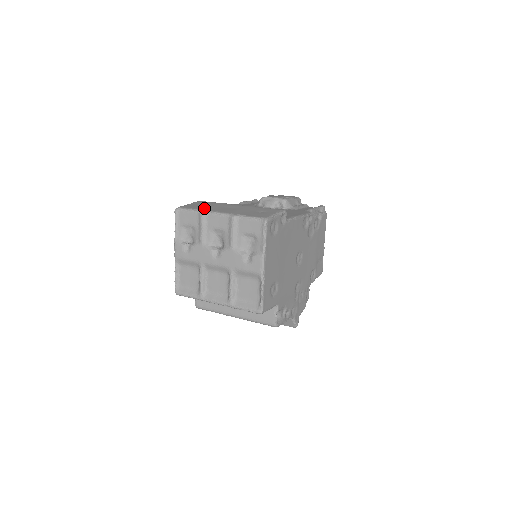
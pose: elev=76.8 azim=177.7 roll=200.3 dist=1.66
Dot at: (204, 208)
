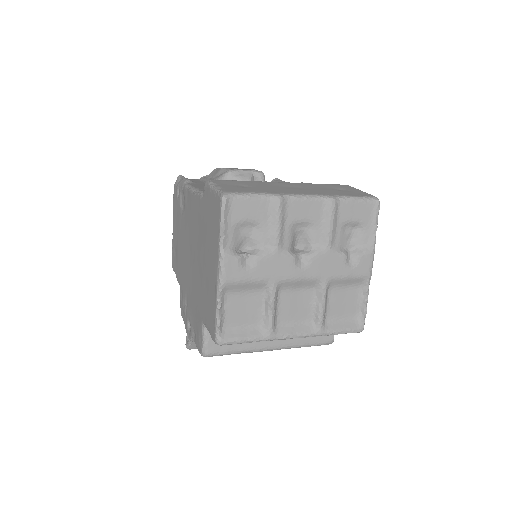
Dot at: (267, 190)
